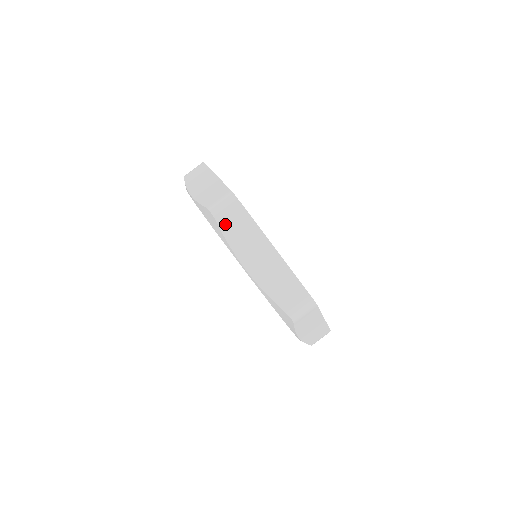
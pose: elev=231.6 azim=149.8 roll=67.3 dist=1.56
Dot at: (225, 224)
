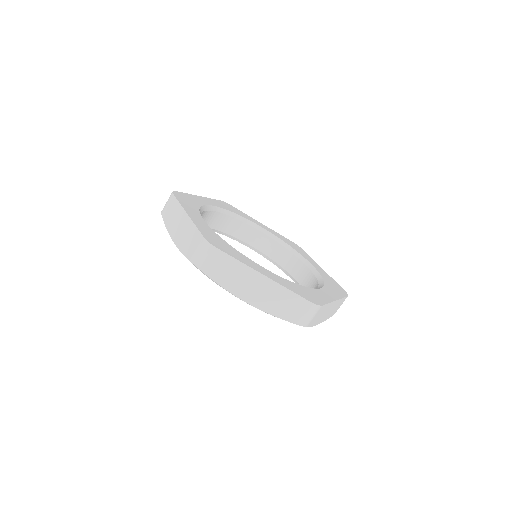
Dot at: (212, 272)
